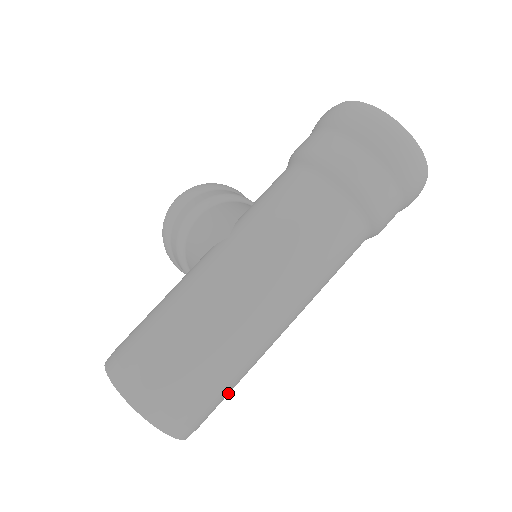
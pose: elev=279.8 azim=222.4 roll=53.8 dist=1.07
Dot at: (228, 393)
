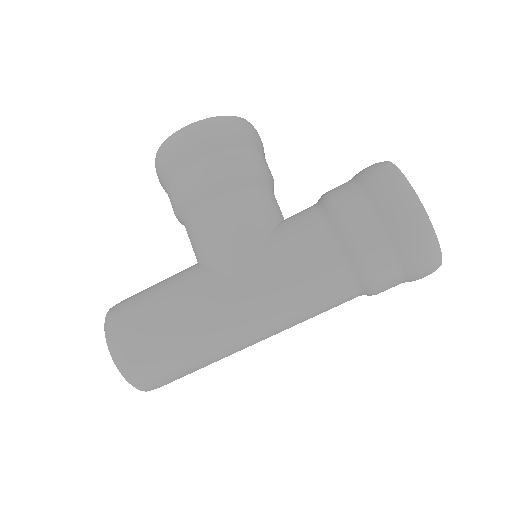
Dot at: occluded
